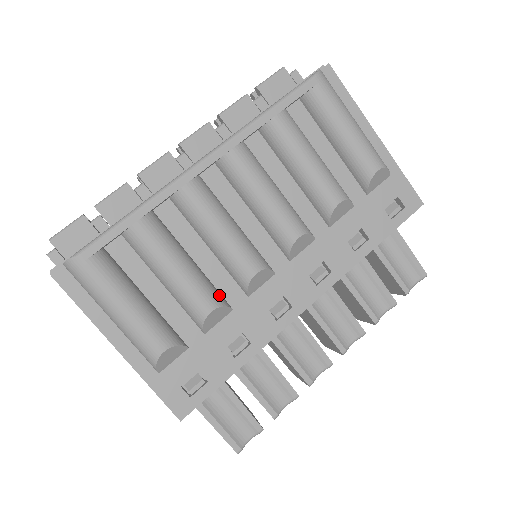
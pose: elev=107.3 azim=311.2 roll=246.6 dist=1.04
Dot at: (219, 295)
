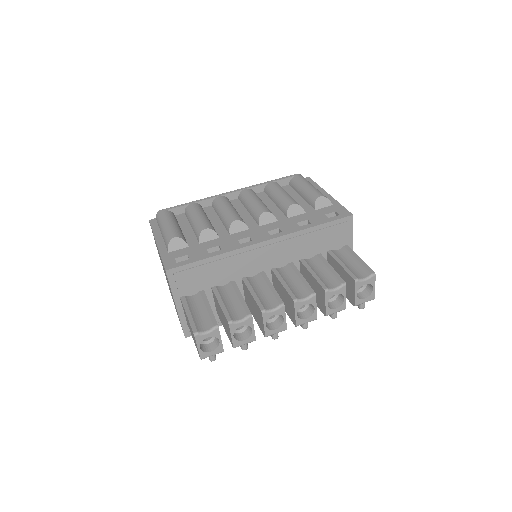
Dot at: (214, 229)
